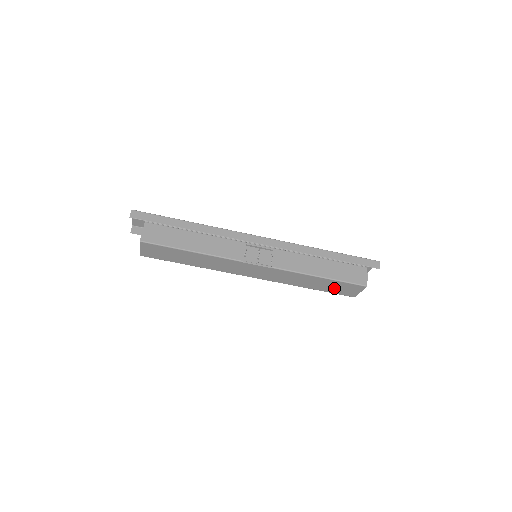
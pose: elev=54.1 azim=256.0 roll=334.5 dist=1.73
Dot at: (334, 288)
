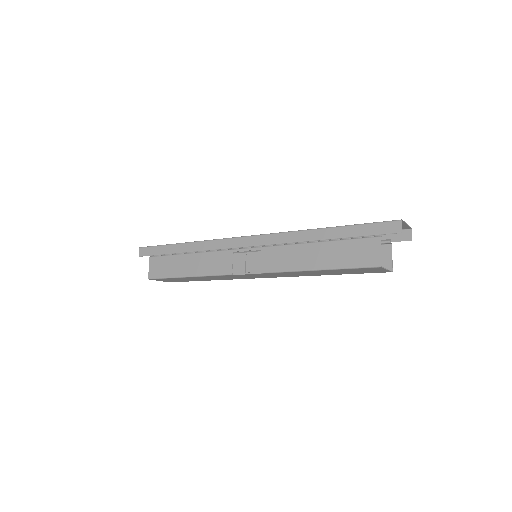
Dot at: (351, 272)
